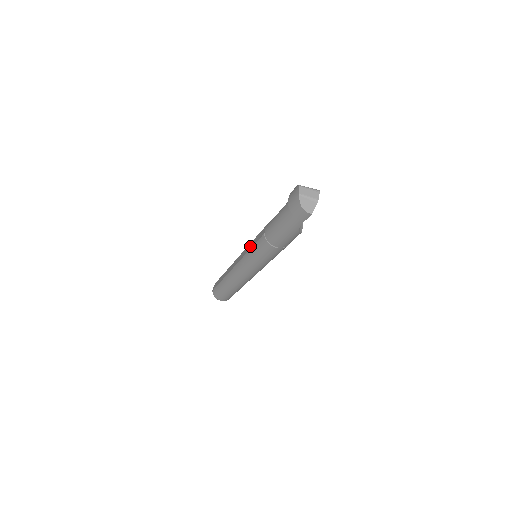
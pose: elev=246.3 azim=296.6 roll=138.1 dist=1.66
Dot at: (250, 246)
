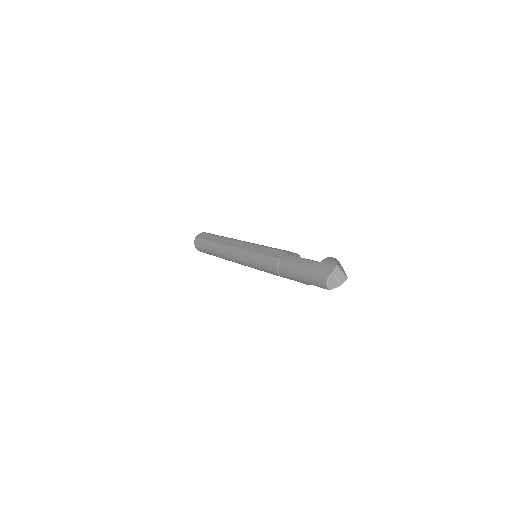
Dot at: (259, 249)
